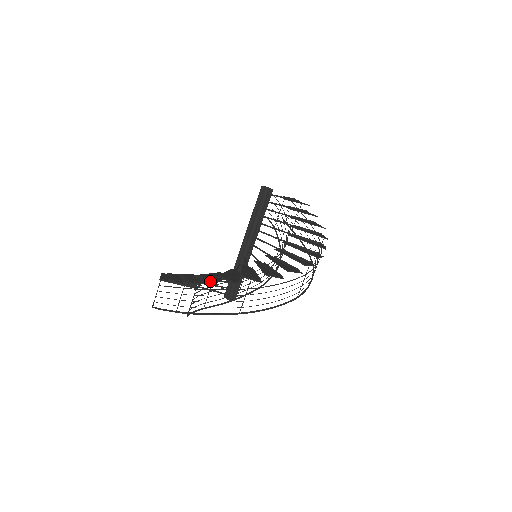
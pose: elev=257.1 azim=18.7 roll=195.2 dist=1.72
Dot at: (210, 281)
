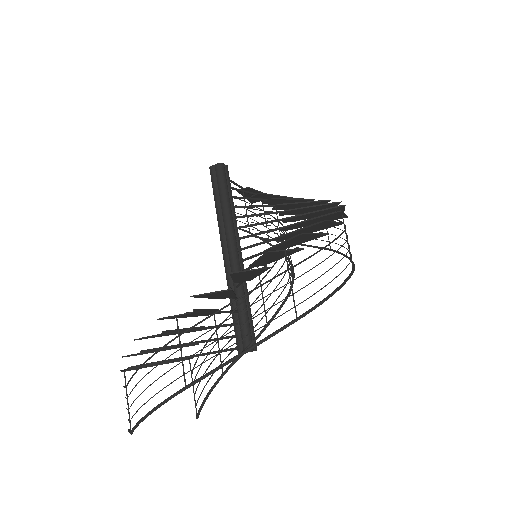
Dot at: (220, 291)
